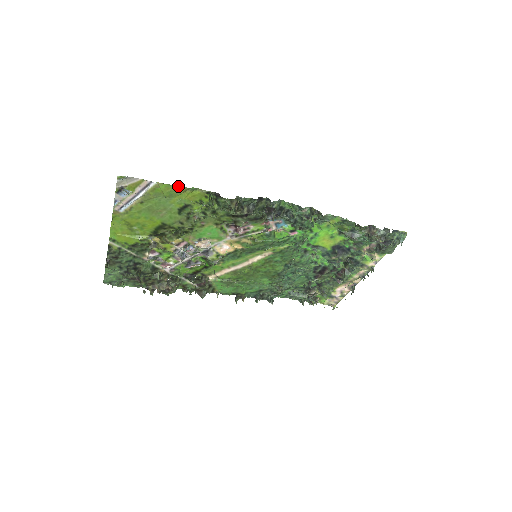
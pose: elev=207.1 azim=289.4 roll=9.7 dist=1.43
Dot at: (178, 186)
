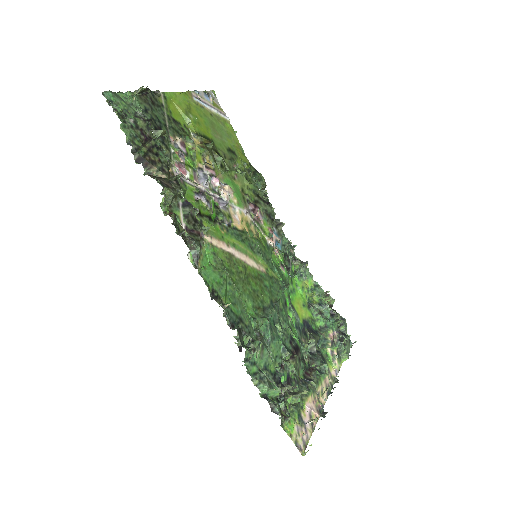
Dot at: (237, 139)
